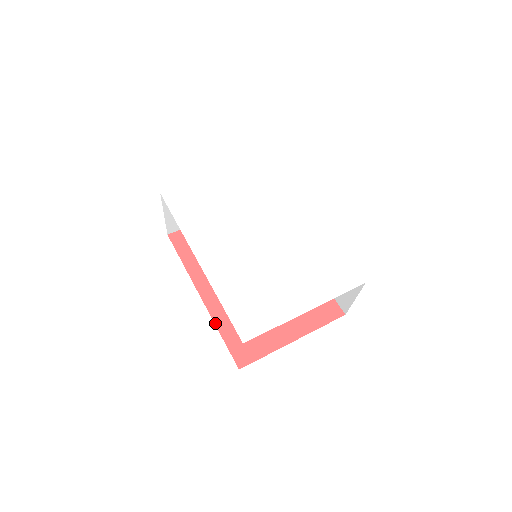
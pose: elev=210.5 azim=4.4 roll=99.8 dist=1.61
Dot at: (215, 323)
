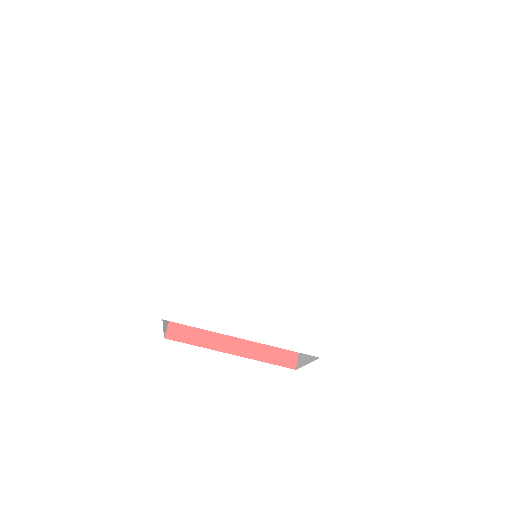
Dot at: occluded
